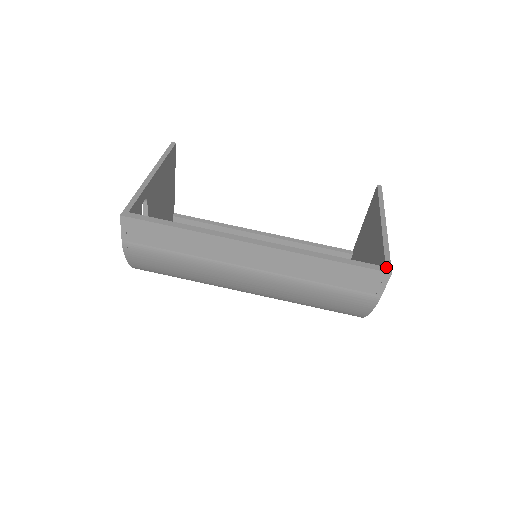
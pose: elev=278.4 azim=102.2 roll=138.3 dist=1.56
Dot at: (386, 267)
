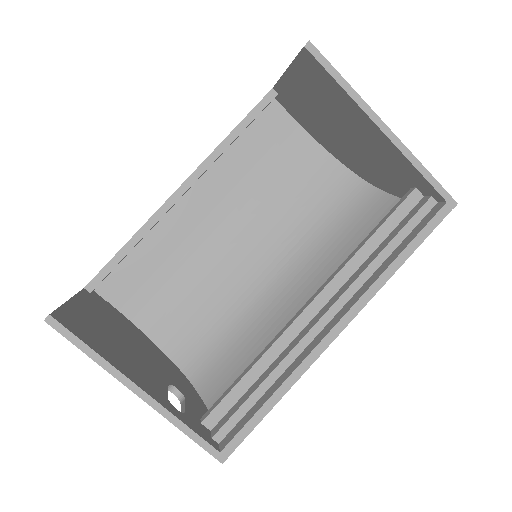
Dot at: (448, 202)
